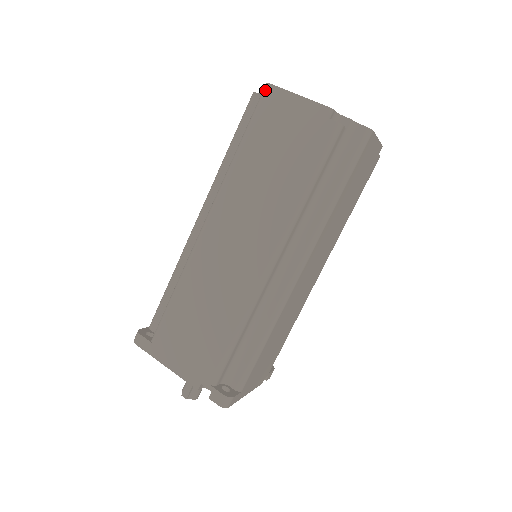
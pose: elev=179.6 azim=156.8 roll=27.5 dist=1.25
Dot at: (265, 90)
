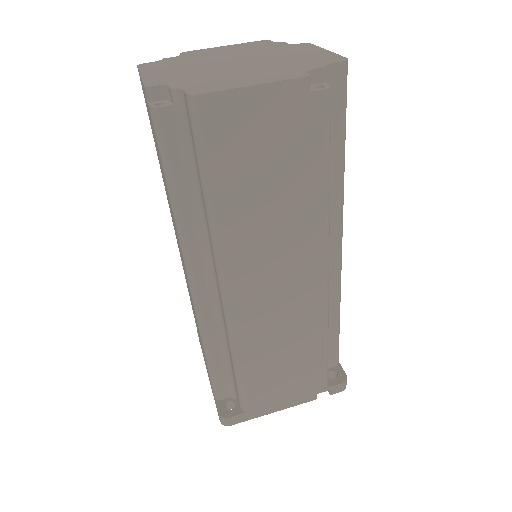
Dot at: occluded
